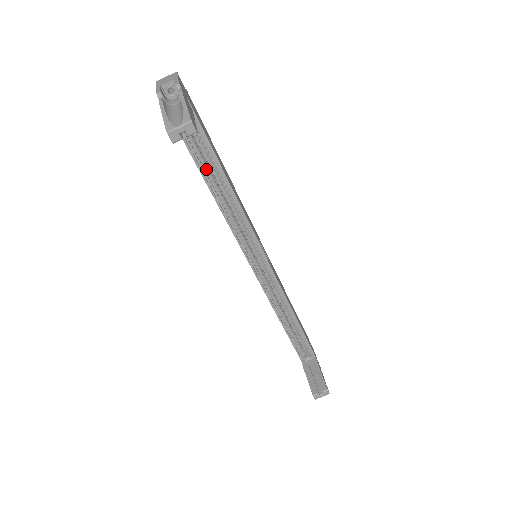
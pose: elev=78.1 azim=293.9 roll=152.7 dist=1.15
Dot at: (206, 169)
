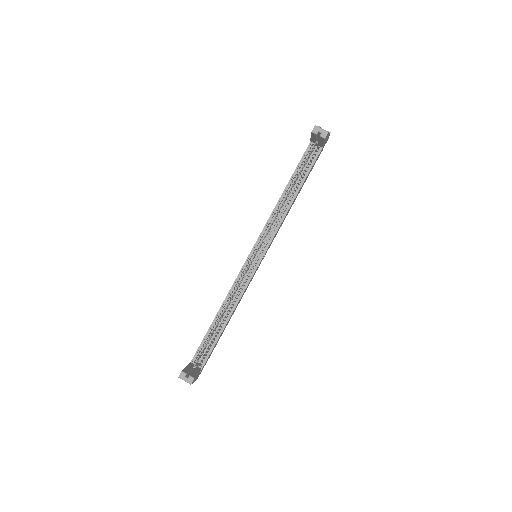
Dot at: (294, 180)
